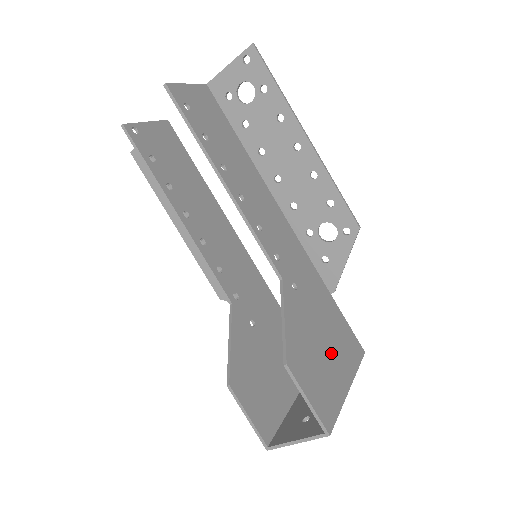
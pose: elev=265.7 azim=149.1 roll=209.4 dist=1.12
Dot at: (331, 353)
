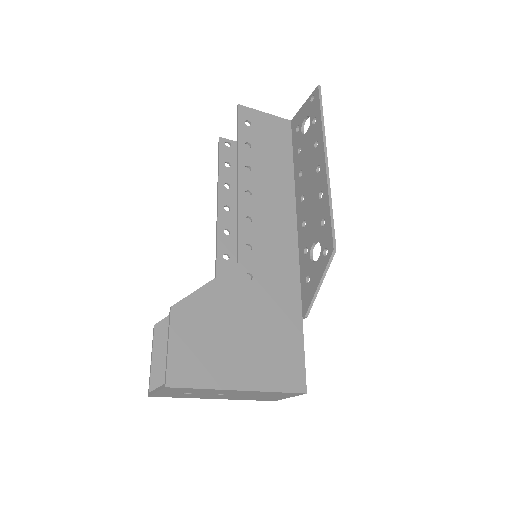
Dot at: (244, 349)
